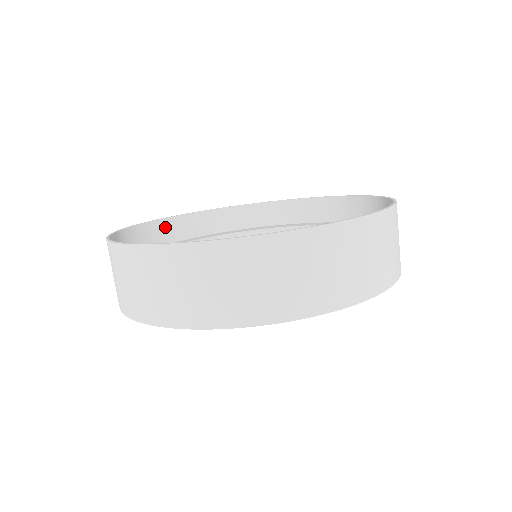
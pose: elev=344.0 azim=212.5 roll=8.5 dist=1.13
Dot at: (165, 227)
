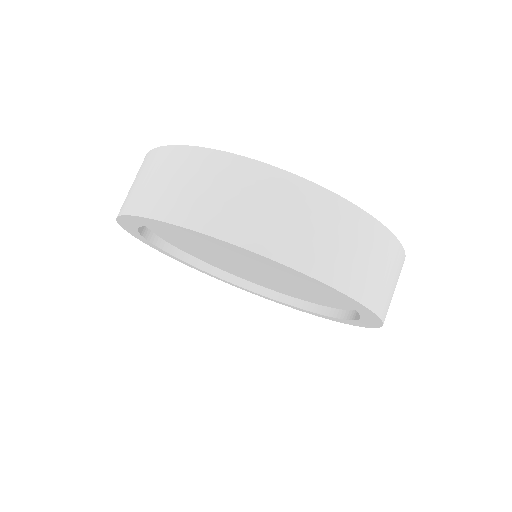
Dot at: occluded
